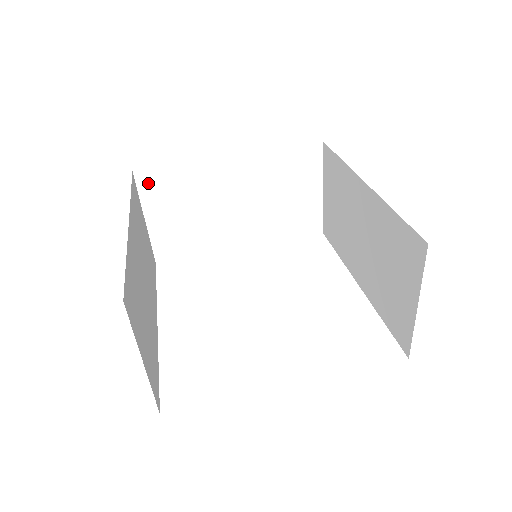
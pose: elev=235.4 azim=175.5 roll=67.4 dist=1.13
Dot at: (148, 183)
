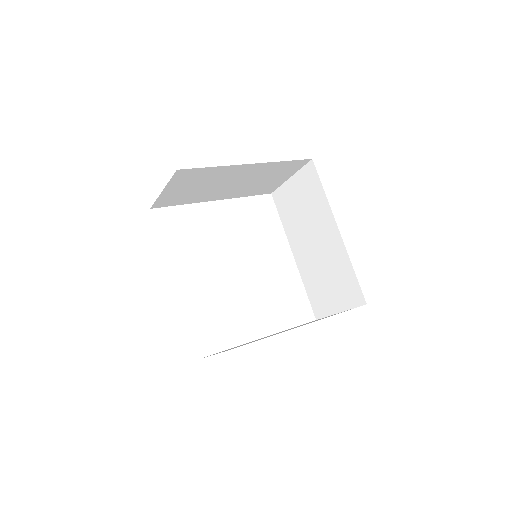
Dot at: (182, 175)
